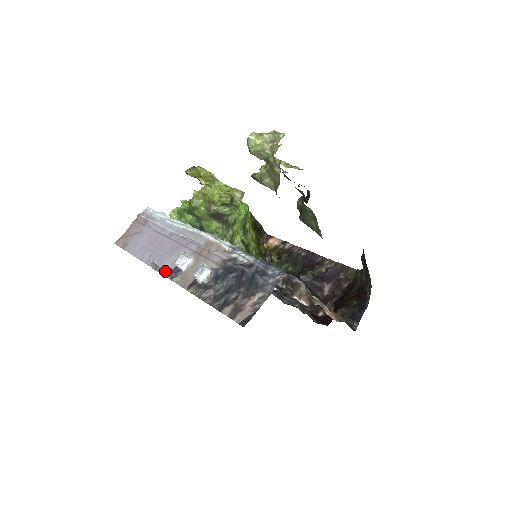
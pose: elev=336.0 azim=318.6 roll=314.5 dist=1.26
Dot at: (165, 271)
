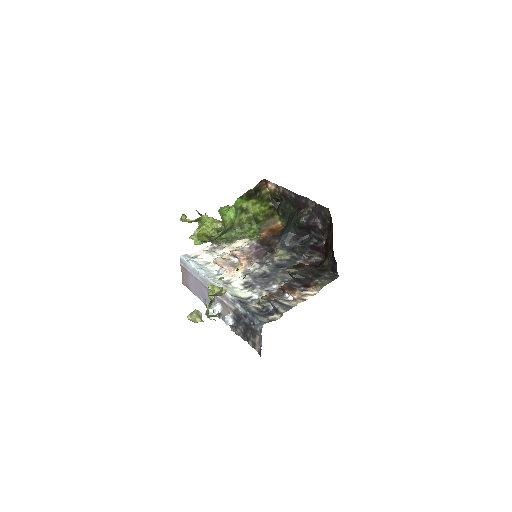
Dot at: occluded
